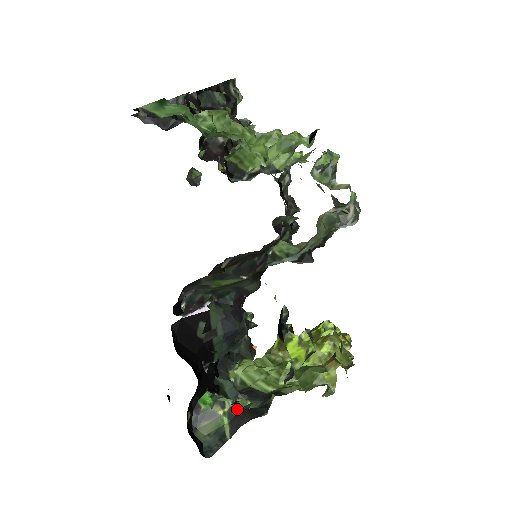
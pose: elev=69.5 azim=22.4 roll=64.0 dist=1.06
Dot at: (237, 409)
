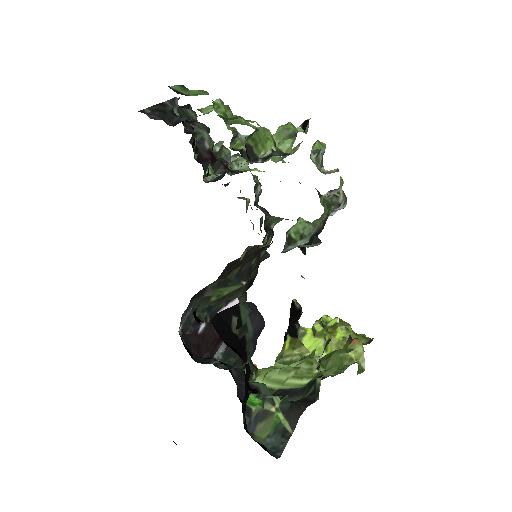
Dot at: (288, 402)
